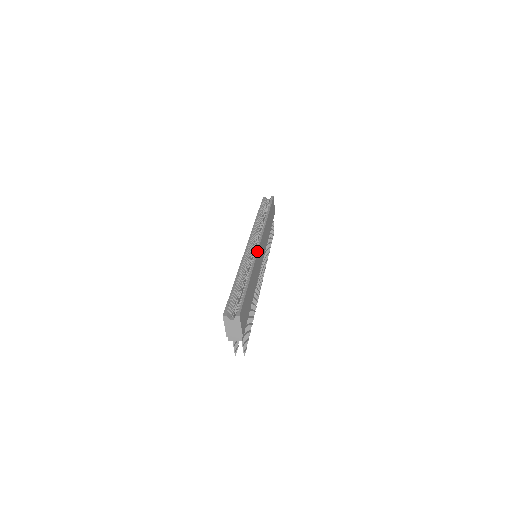
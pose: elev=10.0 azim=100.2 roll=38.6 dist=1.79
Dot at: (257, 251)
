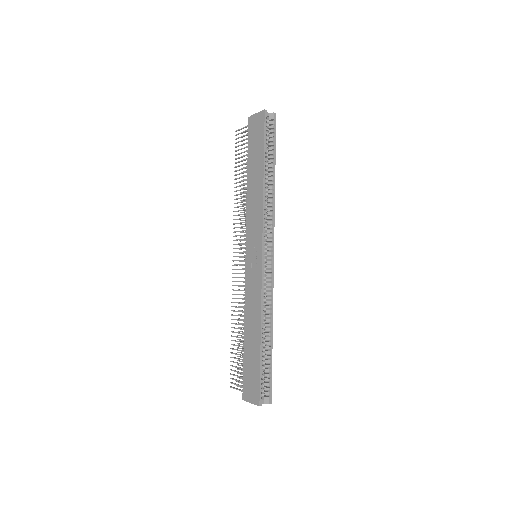
Dot at: (273, 280)
